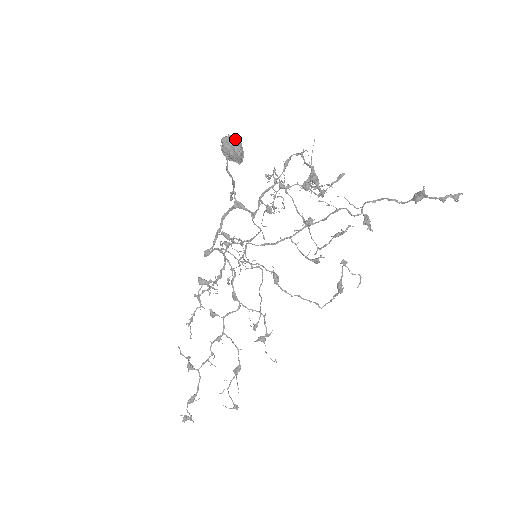
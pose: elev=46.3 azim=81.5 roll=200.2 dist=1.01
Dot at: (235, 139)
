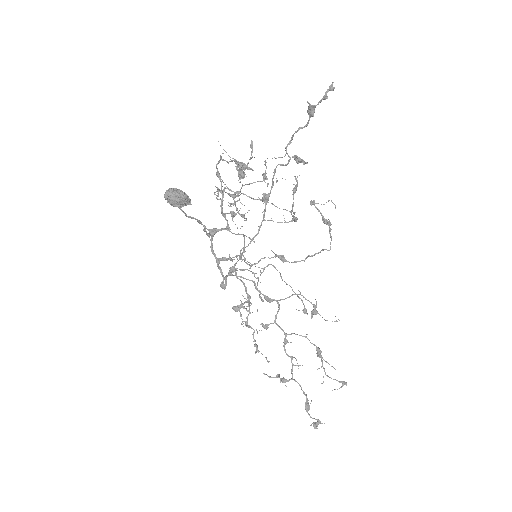
Dot at: (172, 190)
